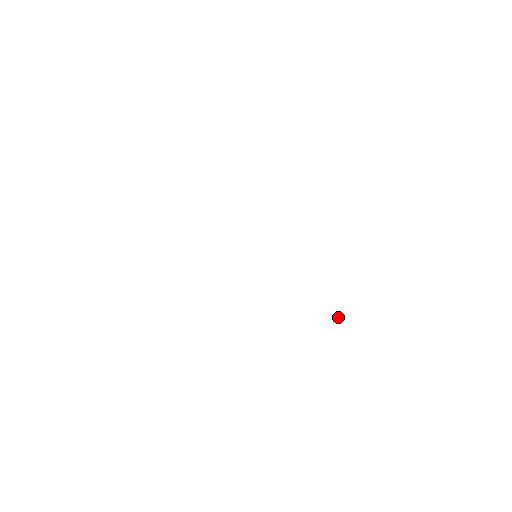
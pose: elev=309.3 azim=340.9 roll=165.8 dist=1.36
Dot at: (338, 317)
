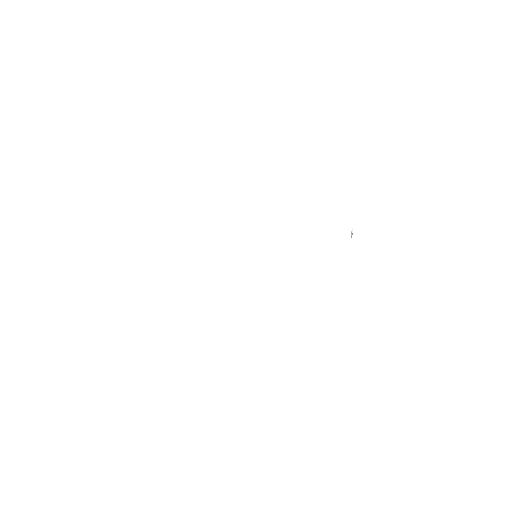
Dot at: (352, 230)
